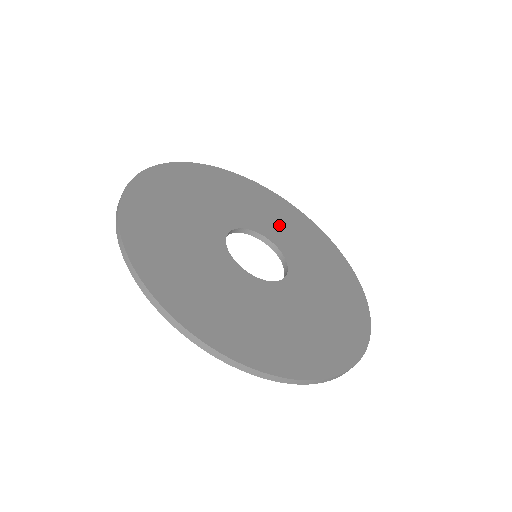
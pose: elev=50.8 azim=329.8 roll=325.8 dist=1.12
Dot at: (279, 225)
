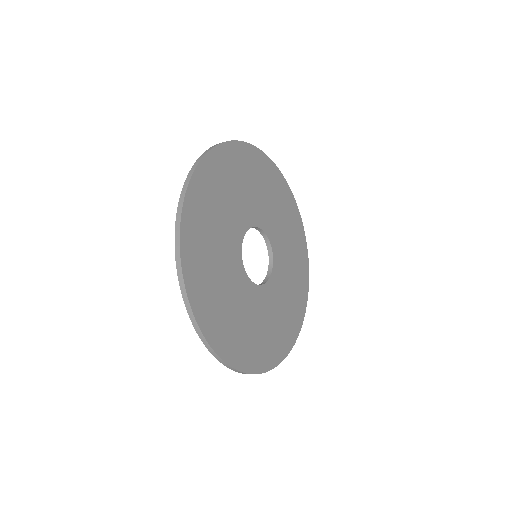
Dot at: (279, 223)
